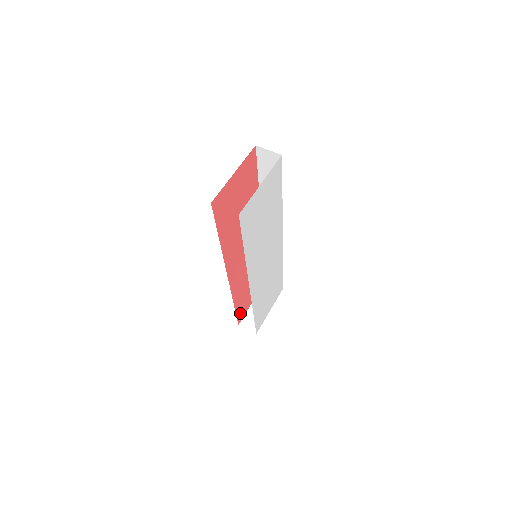
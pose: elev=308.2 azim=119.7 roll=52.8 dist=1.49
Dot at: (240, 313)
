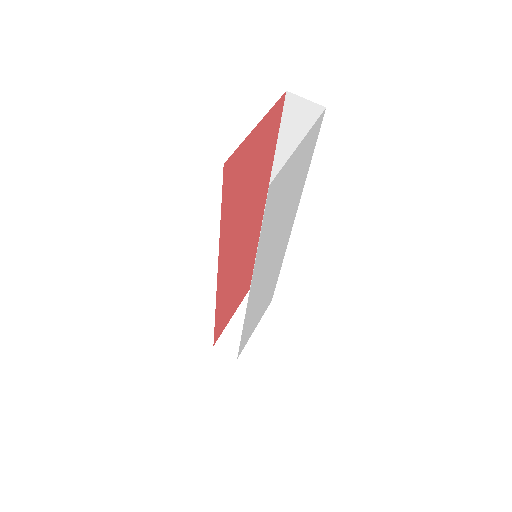
Dot at: (218, 331)
